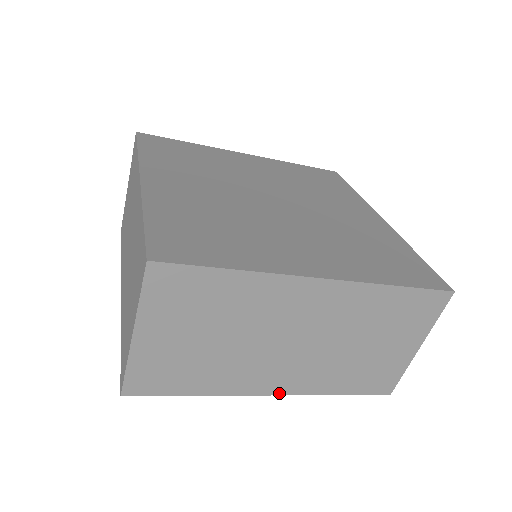
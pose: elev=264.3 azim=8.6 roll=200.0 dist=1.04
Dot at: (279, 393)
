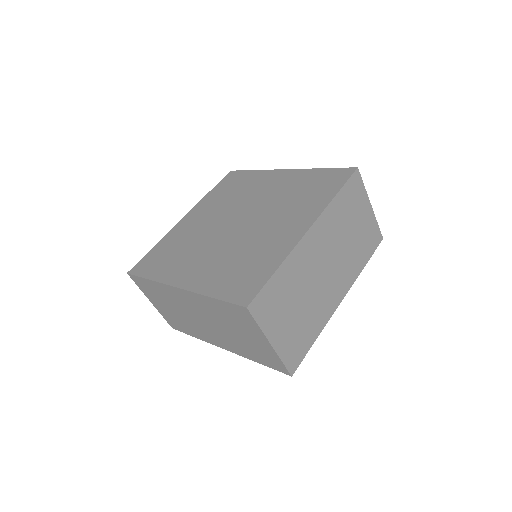
Dot at: (344, 296)
